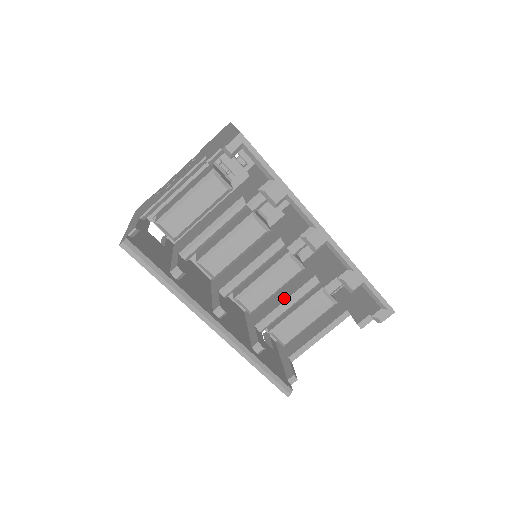
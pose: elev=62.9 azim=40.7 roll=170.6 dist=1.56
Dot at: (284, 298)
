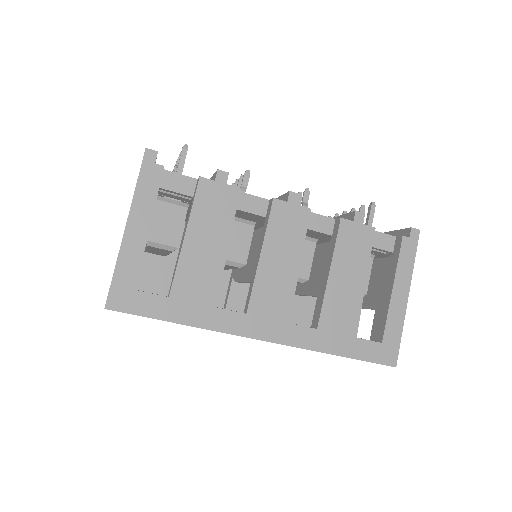
Dot at: (300, 286)
